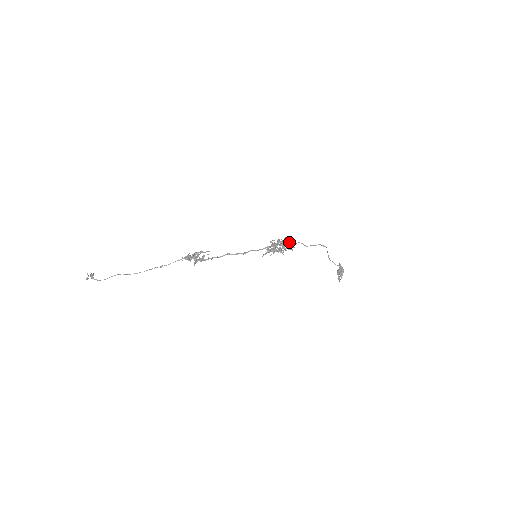
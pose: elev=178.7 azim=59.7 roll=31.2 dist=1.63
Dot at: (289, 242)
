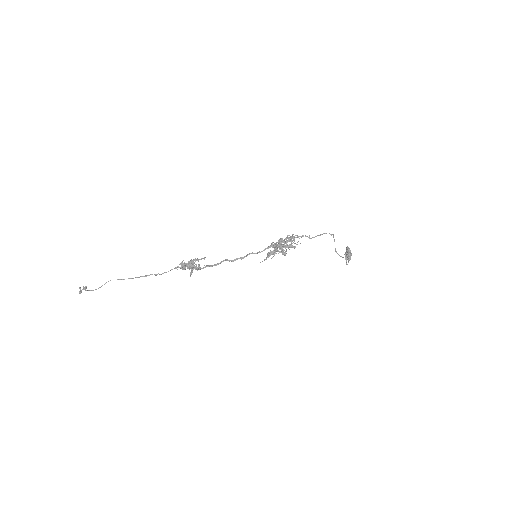
Dot at: occluded
